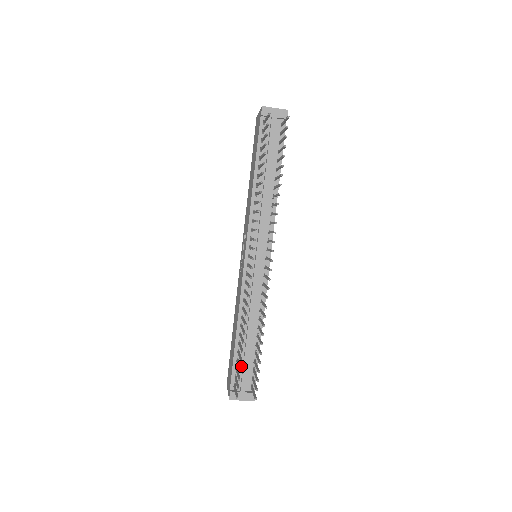
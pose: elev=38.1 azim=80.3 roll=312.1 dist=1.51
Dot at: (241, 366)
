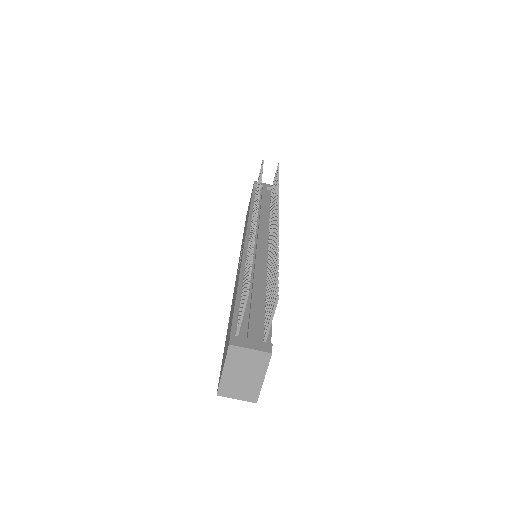
Dot at: (246, 317)
